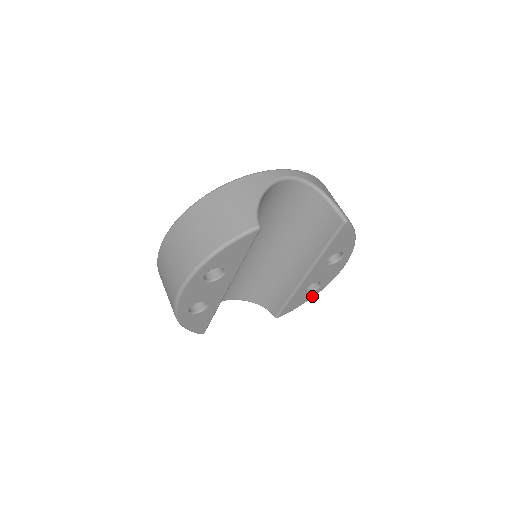
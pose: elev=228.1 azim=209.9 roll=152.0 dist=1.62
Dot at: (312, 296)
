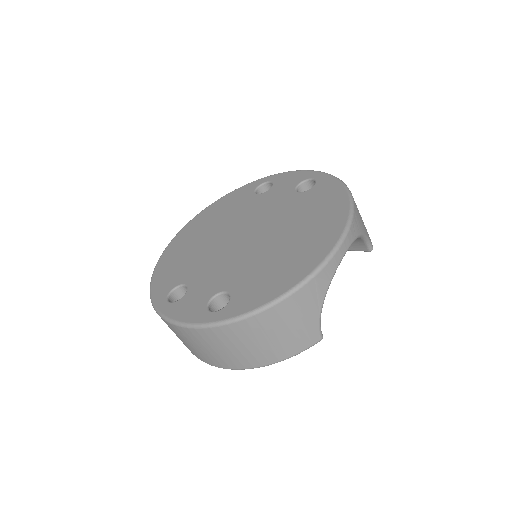
Dot at: occluded
